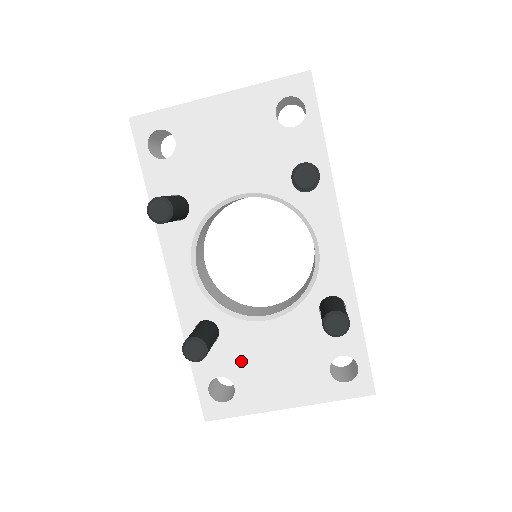
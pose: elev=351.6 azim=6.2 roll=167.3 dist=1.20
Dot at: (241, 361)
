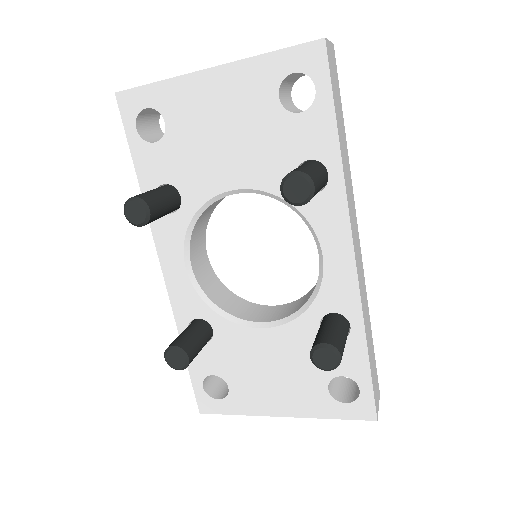
Dot at: (235, 364)
